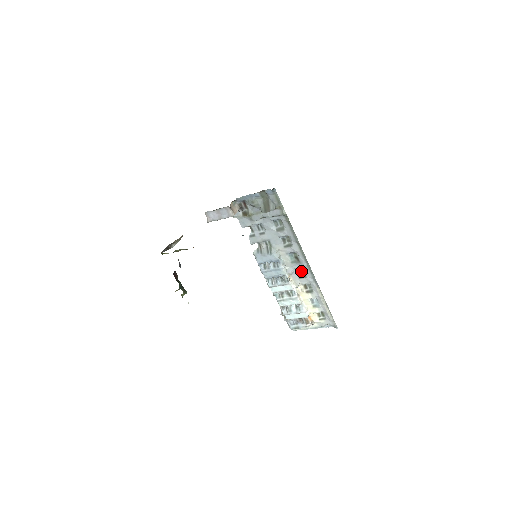
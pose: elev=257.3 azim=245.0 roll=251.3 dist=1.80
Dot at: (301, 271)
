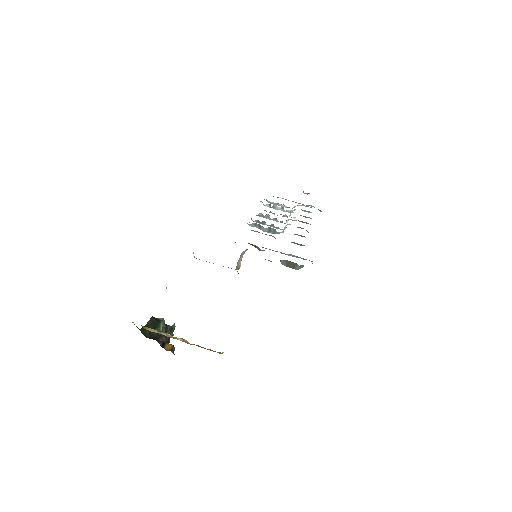
Dot at: occluded
